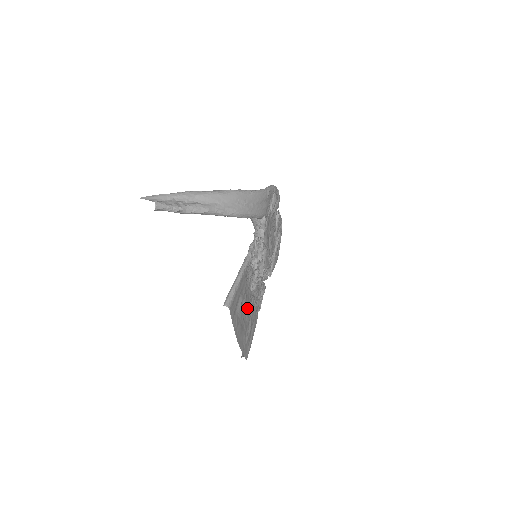
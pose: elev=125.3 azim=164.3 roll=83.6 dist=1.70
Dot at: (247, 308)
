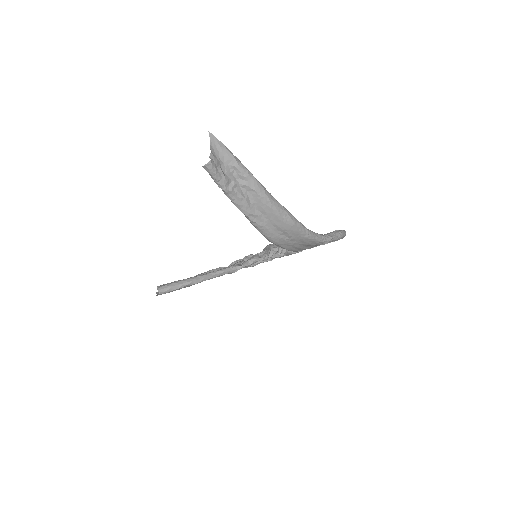
Dot at: occluded
